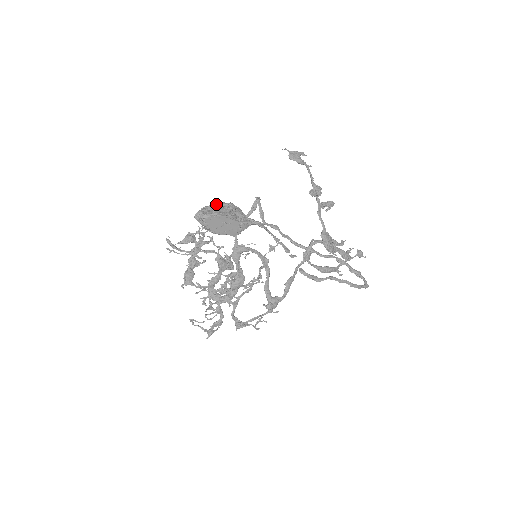
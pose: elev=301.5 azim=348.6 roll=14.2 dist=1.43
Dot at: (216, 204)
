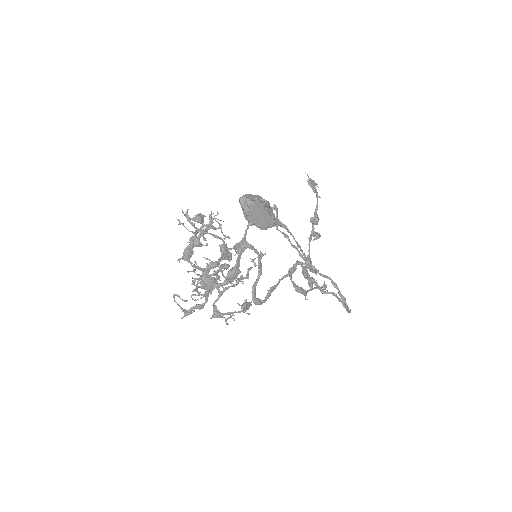
Dot at: (256, 196)
